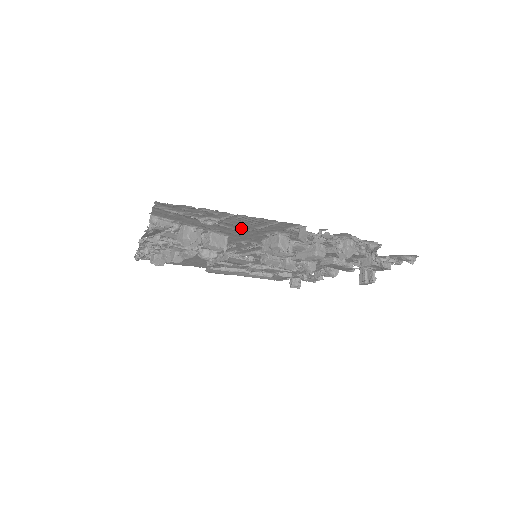
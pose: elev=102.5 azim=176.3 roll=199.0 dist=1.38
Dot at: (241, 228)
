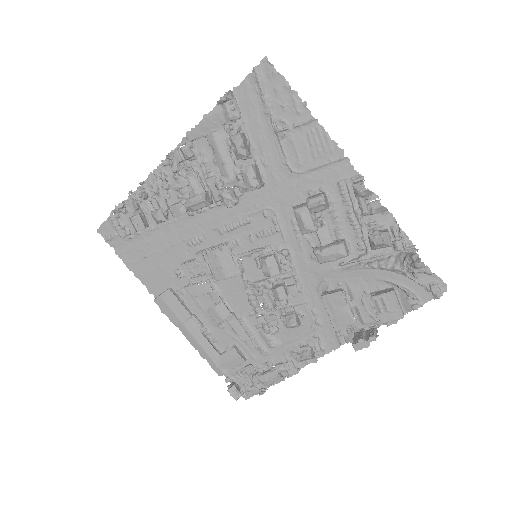
Dot at: (295, 163)
